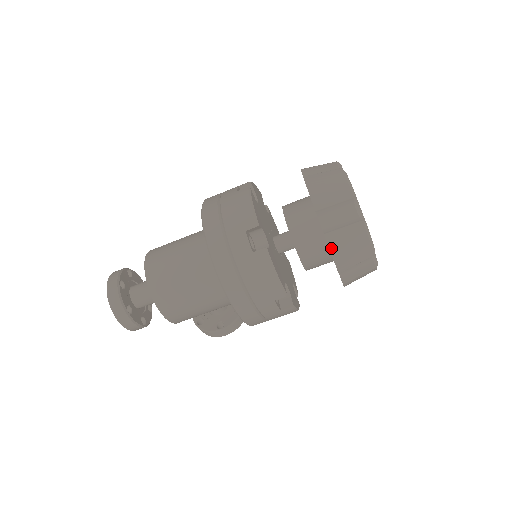
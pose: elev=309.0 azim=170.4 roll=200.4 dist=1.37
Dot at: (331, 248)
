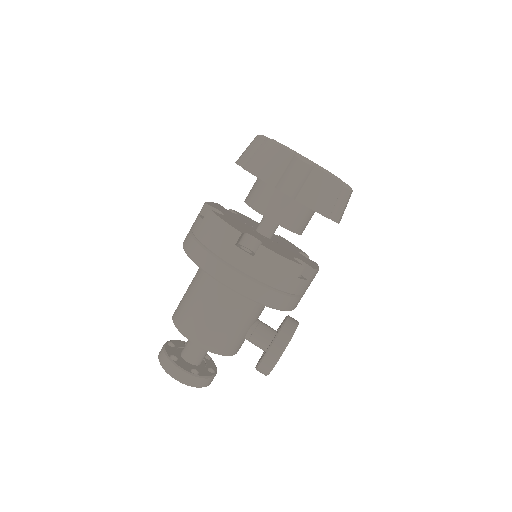
Dot at: (252, 172)
